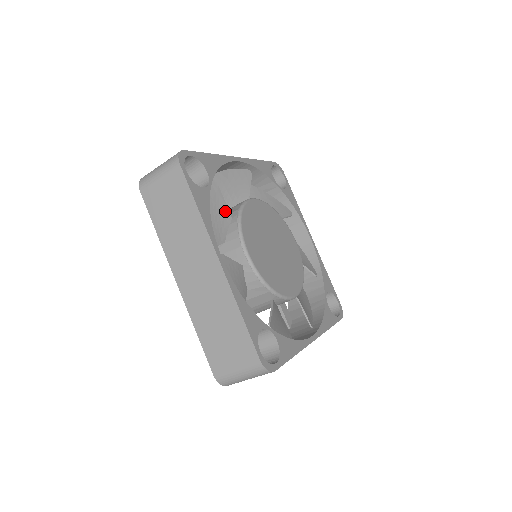
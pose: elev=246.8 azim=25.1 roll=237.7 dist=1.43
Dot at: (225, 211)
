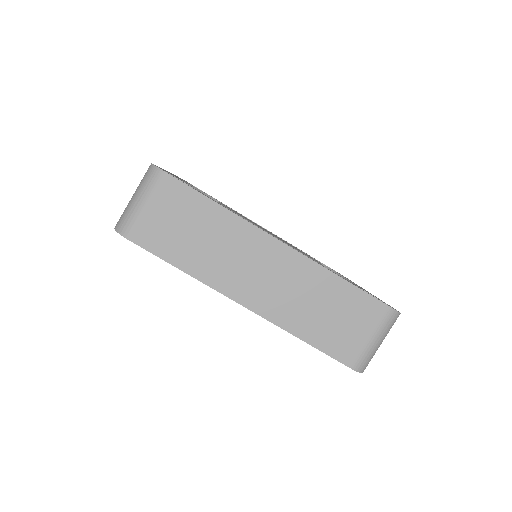
Dot at: occluded
